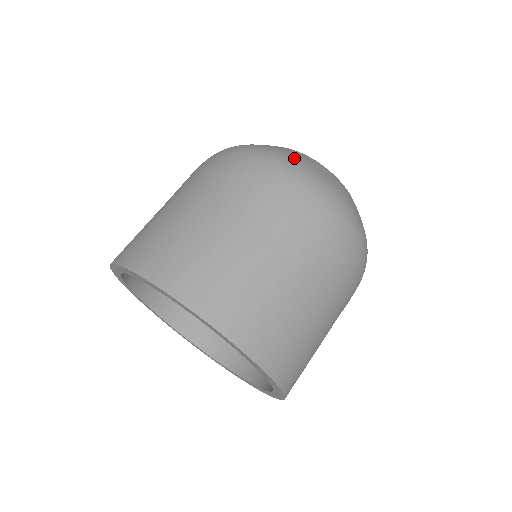
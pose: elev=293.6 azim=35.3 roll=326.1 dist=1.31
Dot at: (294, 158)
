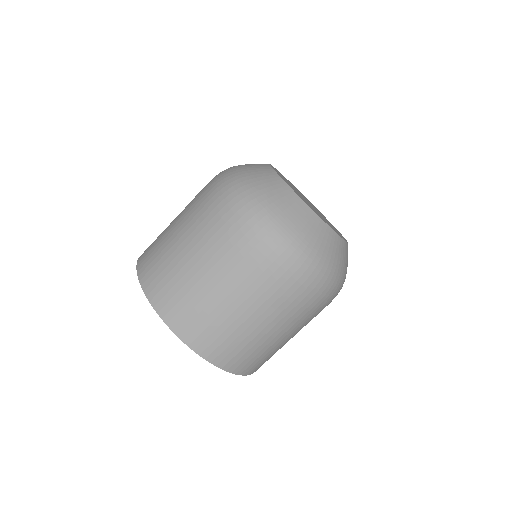
Dot at: (247, 179)
